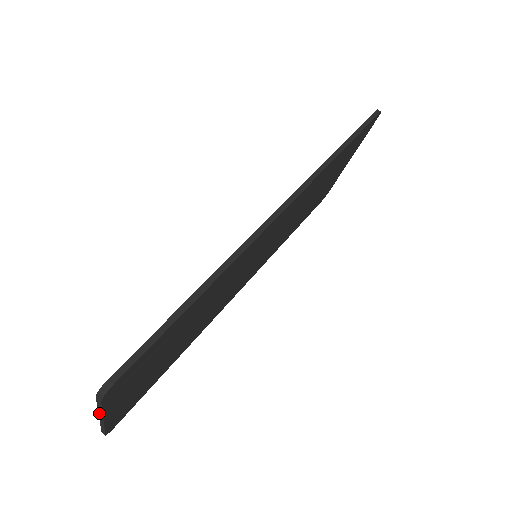
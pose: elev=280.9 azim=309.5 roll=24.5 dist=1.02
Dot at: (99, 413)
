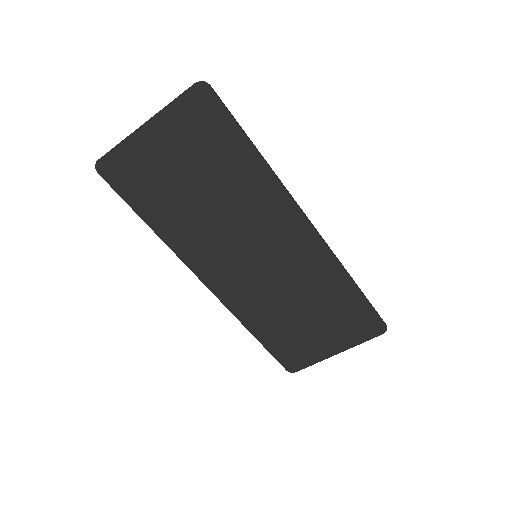
Dot at: (157, 113)
